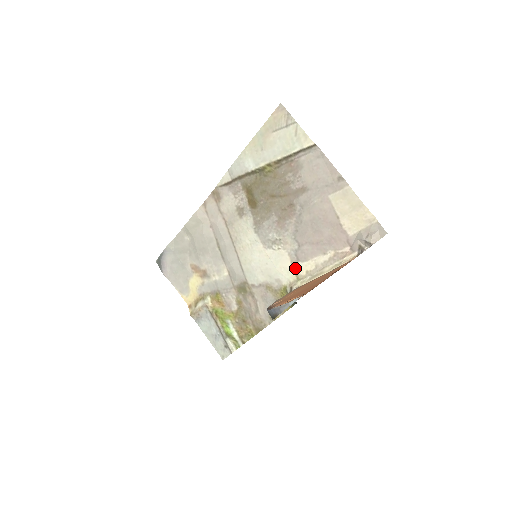
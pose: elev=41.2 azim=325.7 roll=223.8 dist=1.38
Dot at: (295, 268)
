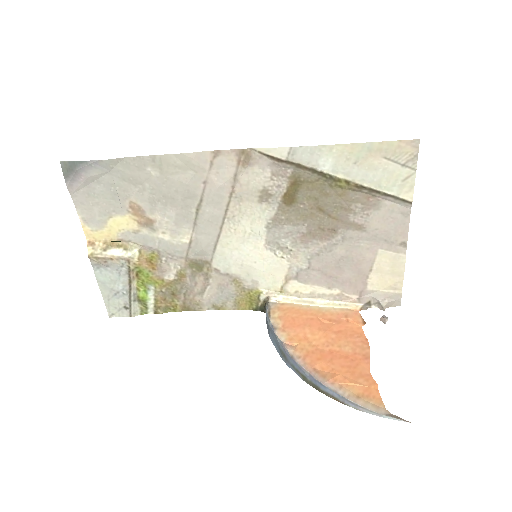
Dot at: (286, 282)
